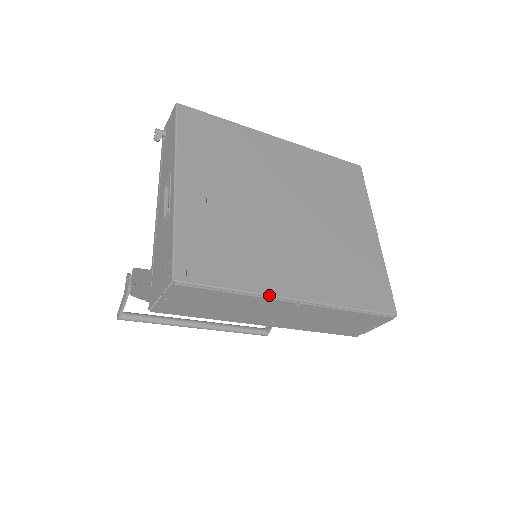
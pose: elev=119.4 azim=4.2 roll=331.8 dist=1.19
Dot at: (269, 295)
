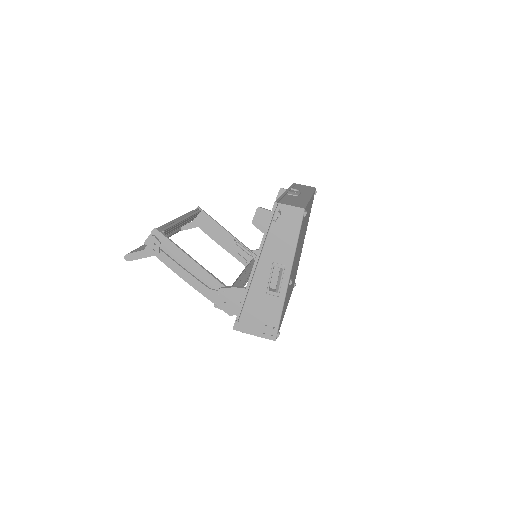
Dot at: occluded
